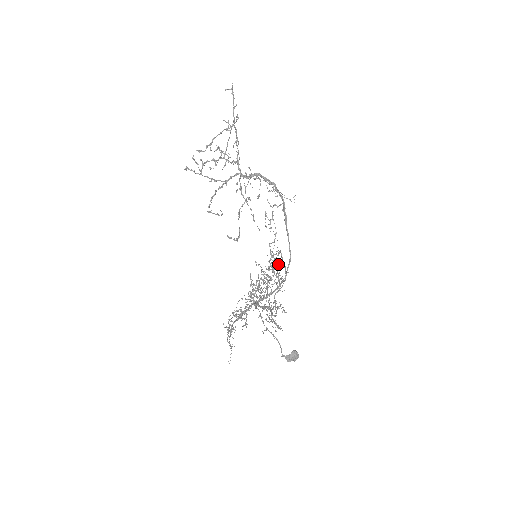
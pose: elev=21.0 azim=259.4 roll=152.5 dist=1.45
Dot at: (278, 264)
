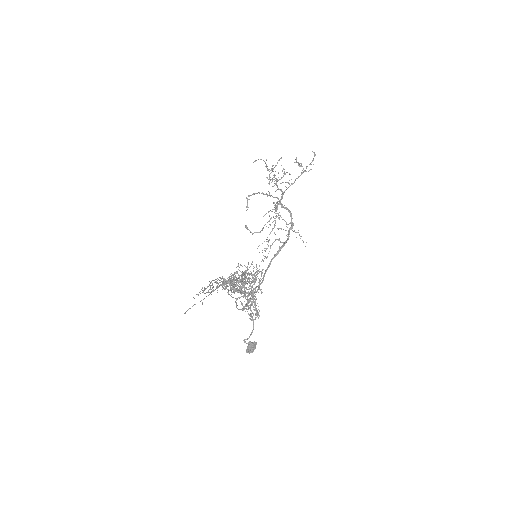
Dot at: (255, 278)
